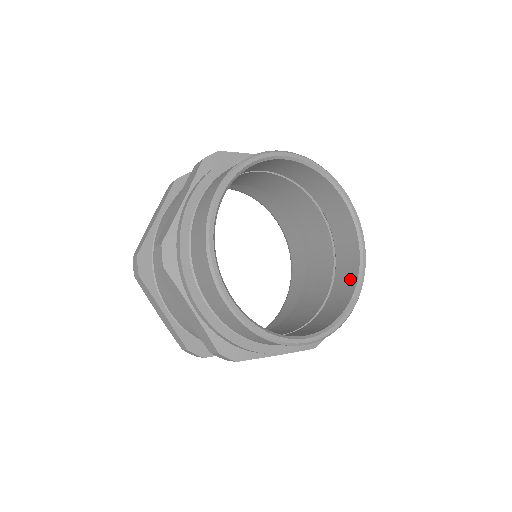
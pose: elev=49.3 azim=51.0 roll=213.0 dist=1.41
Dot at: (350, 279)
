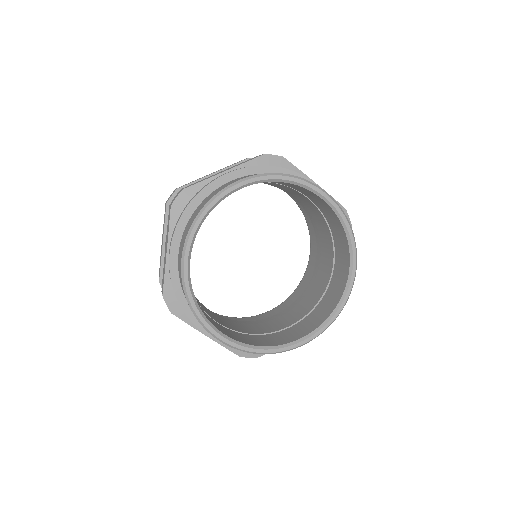
Dot at: (345, 263)
